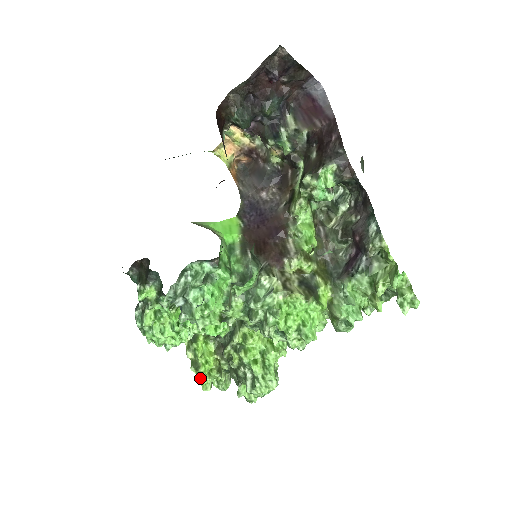
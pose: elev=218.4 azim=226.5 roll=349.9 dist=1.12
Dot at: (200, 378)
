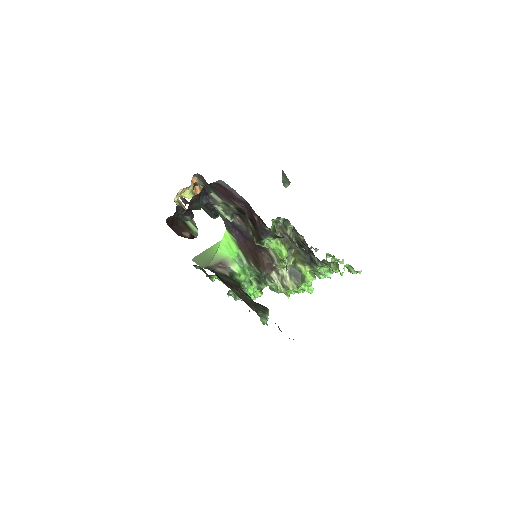
Dot at: occluded
